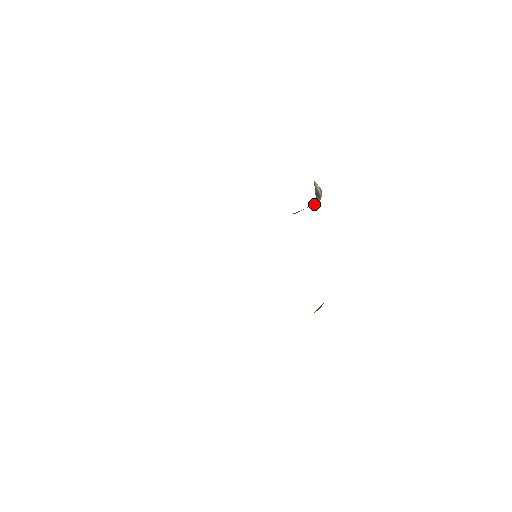
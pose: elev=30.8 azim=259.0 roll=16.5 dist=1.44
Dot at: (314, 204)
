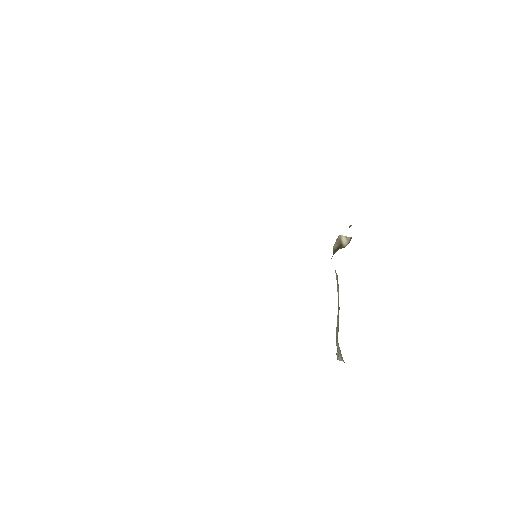
Dot at: occluded
